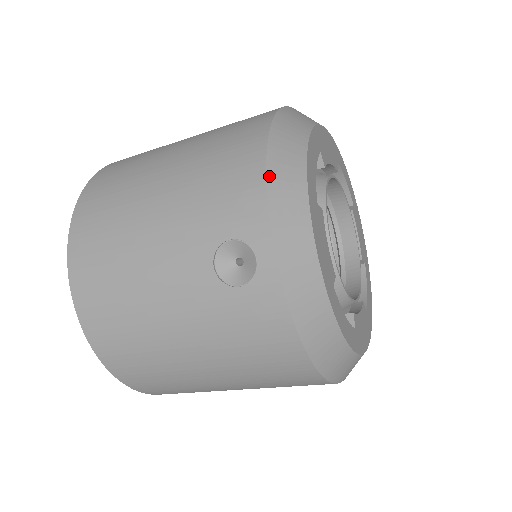
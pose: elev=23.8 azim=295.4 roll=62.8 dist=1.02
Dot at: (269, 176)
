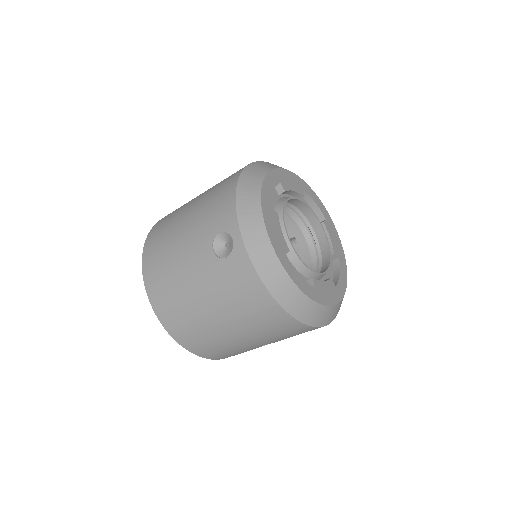
Dot at: (237, 195)
